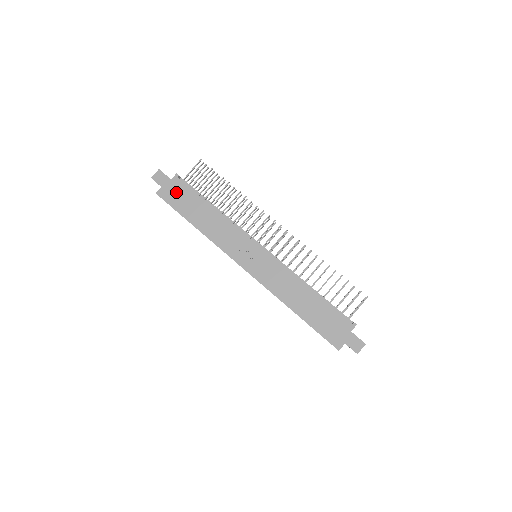
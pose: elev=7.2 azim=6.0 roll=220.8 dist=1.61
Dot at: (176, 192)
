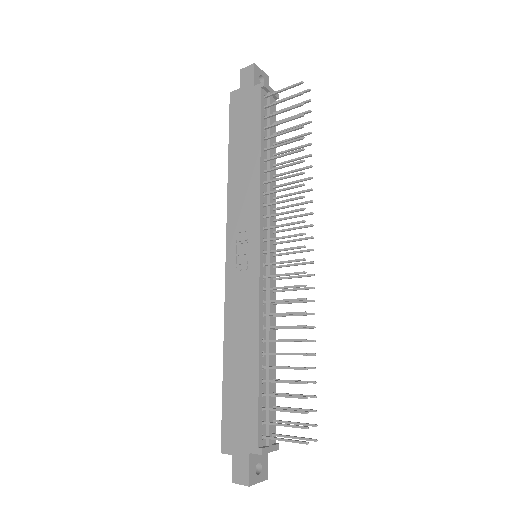
Dot at: (246, 106)
